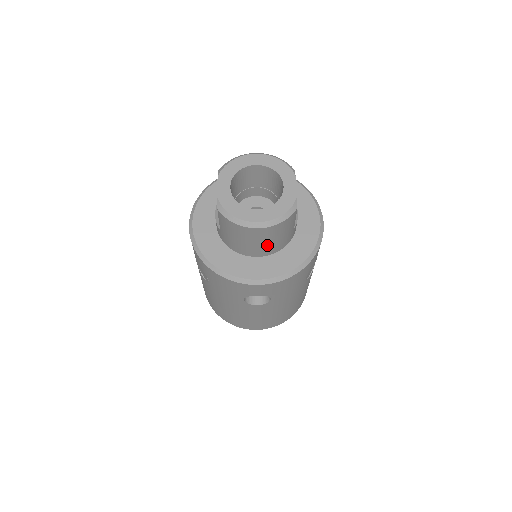
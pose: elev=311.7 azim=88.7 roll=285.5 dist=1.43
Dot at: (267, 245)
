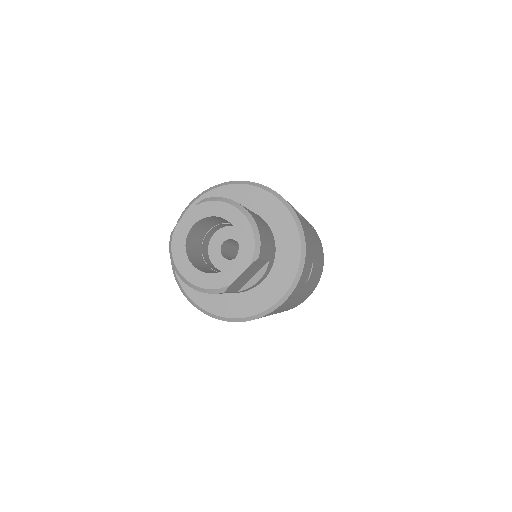
Dot at: occluded
